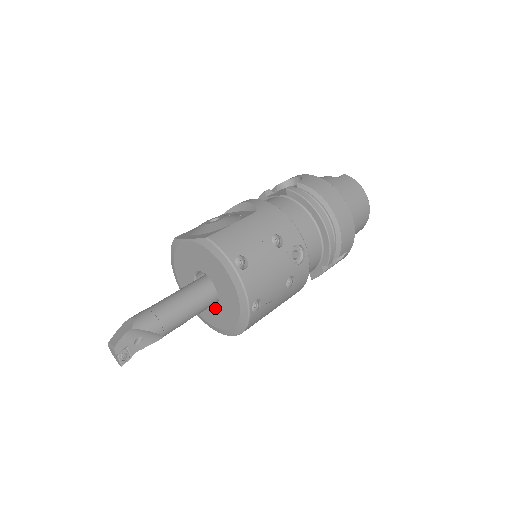
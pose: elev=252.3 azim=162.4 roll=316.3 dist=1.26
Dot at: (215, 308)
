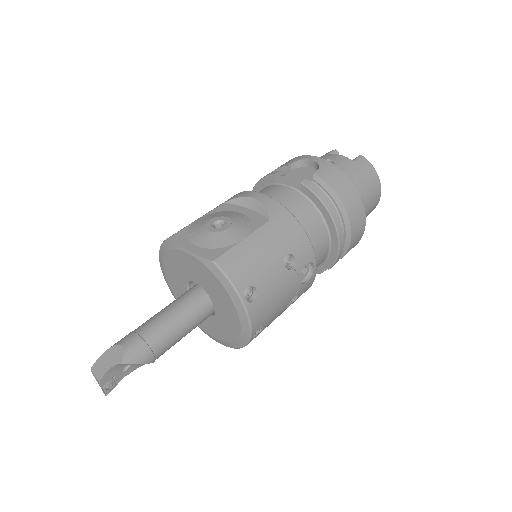
Dot at: (208, 318)
